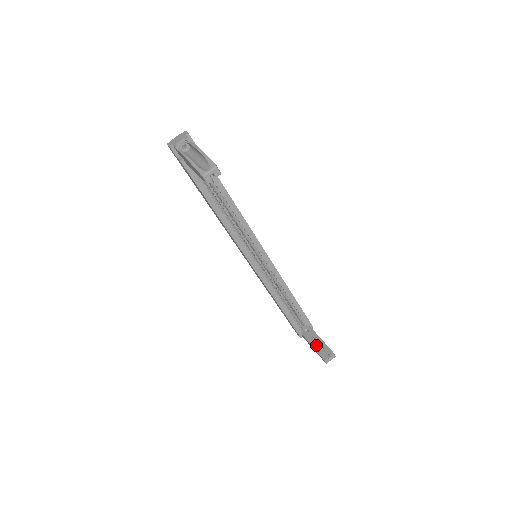
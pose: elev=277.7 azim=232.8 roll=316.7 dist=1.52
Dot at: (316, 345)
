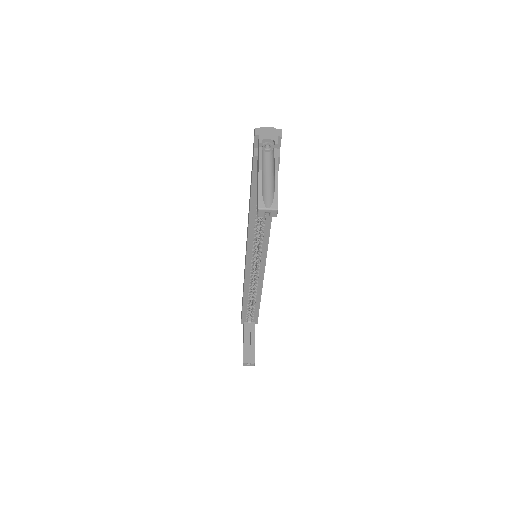
Dot at: (247, 344)
